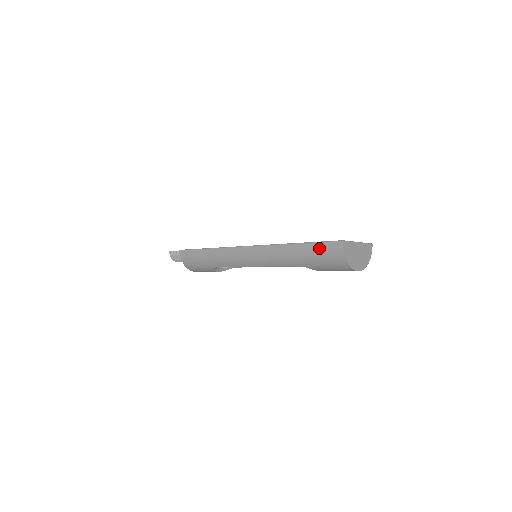
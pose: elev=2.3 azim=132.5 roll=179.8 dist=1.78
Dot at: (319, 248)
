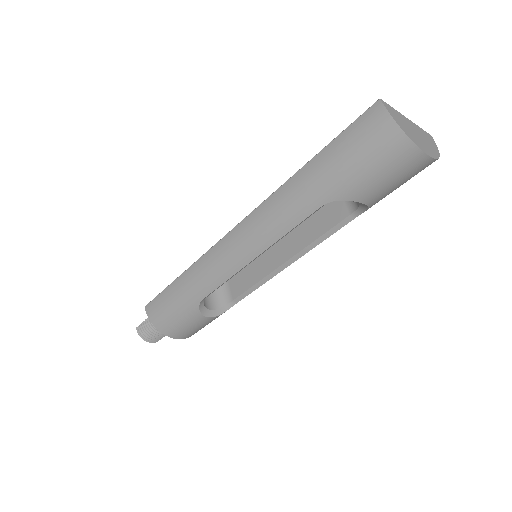
Dot at: (345, 141)
